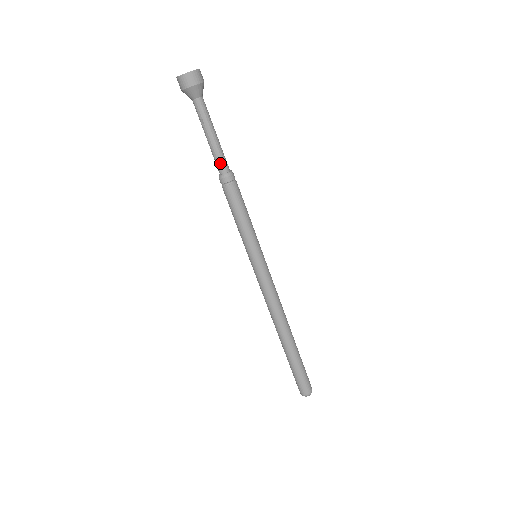
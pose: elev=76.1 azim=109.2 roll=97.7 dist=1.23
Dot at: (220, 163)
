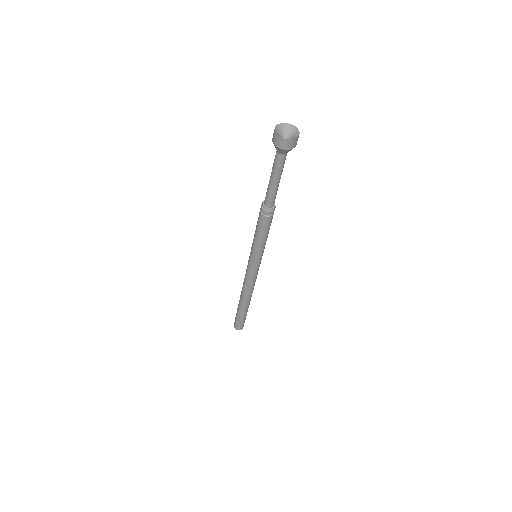
Dot at: (269, 200)
